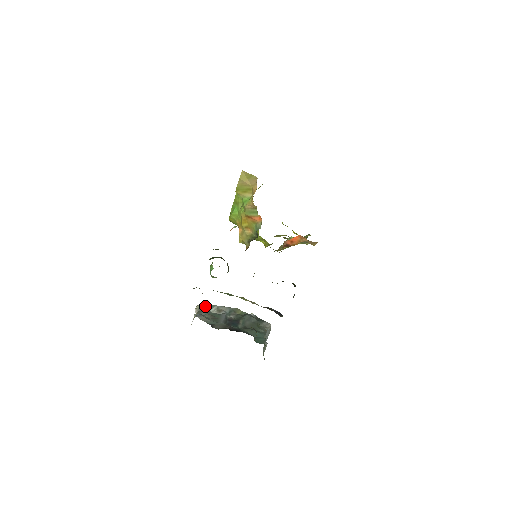
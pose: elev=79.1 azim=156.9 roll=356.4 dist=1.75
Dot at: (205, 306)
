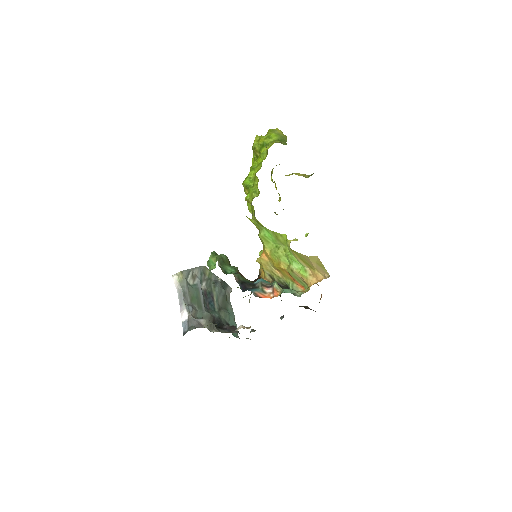
Dot at: (184, 276)
